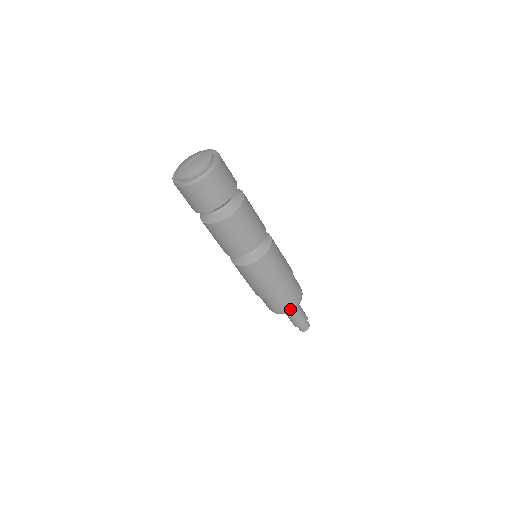
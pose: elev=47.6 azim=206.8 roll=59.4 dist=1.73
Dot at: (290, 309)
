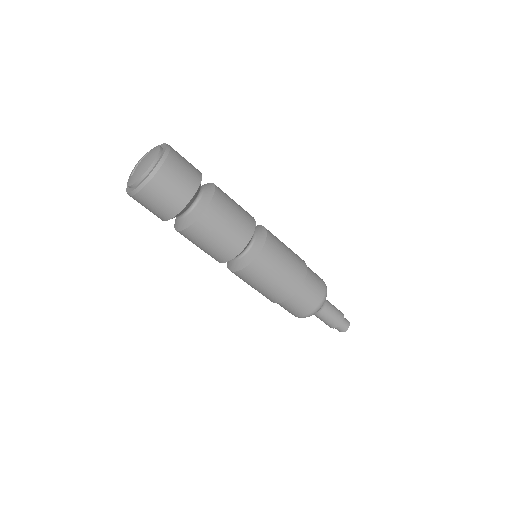
Dot at: (315, 309)
